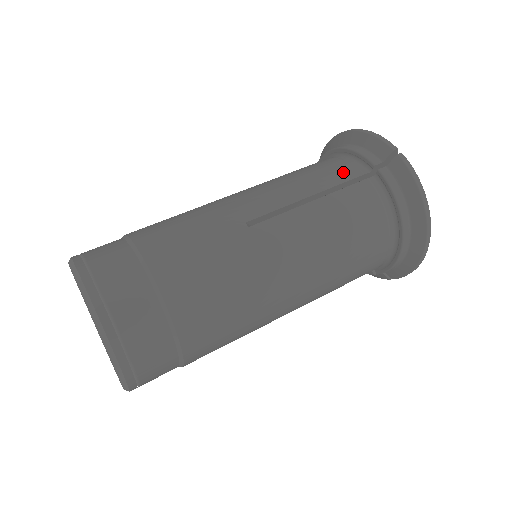
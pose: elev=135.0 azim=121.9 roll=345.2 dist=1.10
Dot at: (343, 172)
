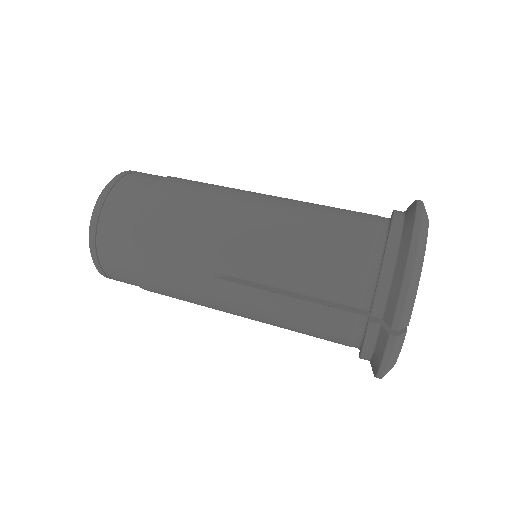
Dot at: (342, 291)
